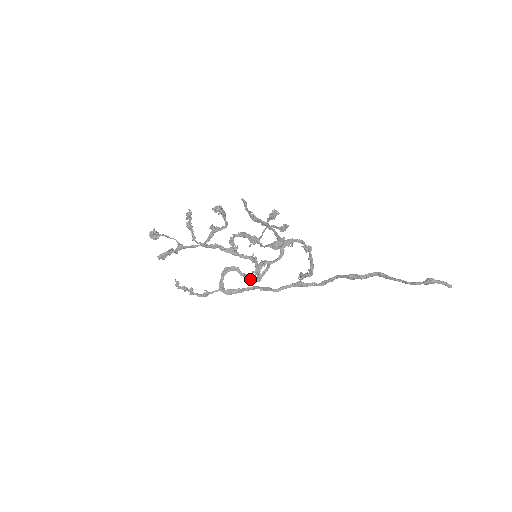
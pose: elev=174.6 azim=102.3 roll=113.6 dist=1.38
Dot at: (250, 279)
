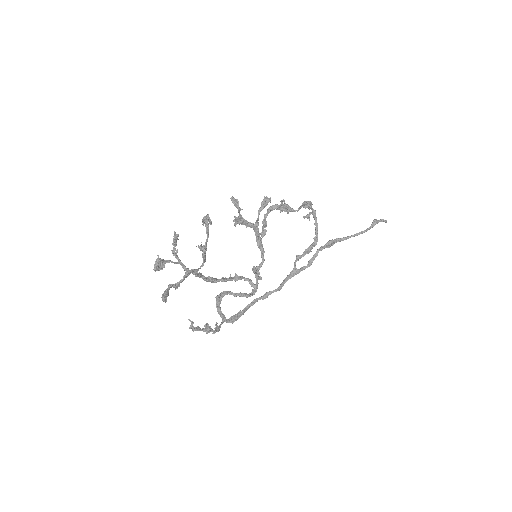
Dot at: (246, 295)
